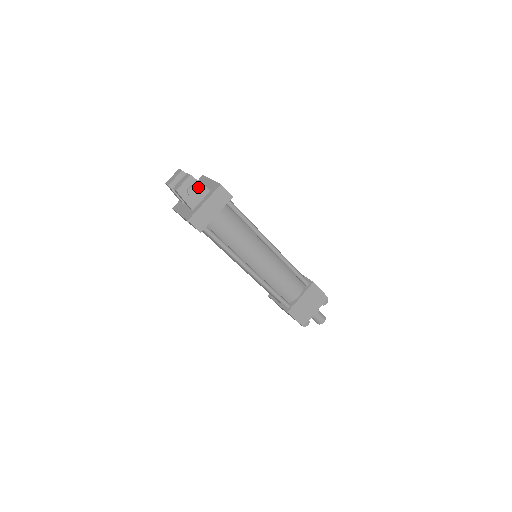
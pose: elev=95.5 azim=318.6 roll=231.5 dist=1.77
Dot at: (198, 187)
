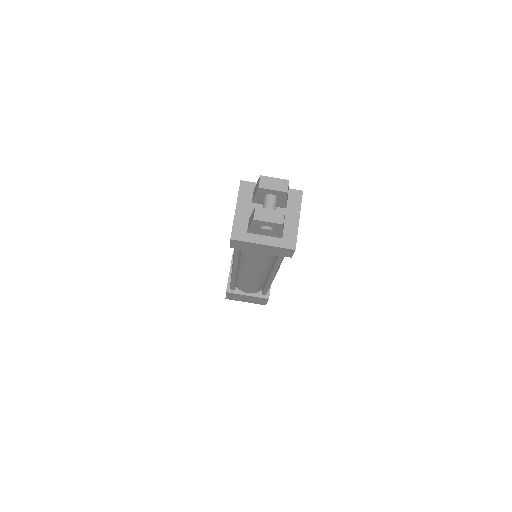
Dot at: (276, 231)
